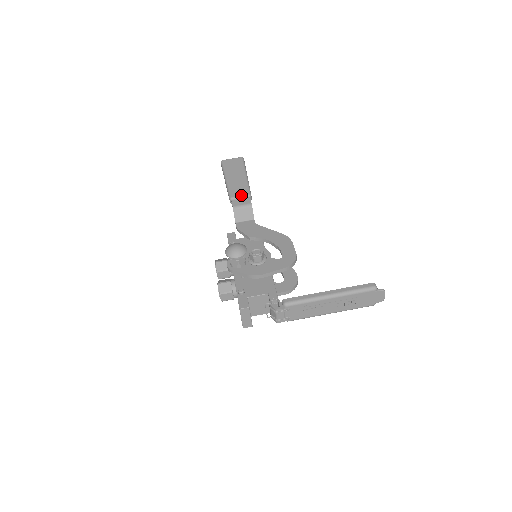
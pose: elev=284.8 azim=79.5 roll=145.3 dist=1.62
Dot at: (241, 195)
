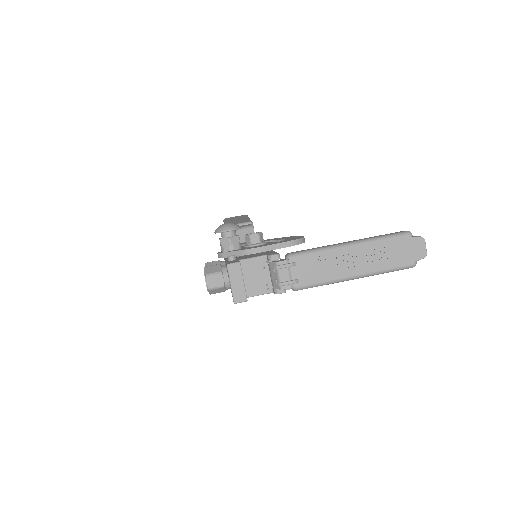
Dot at: (241, 222)
